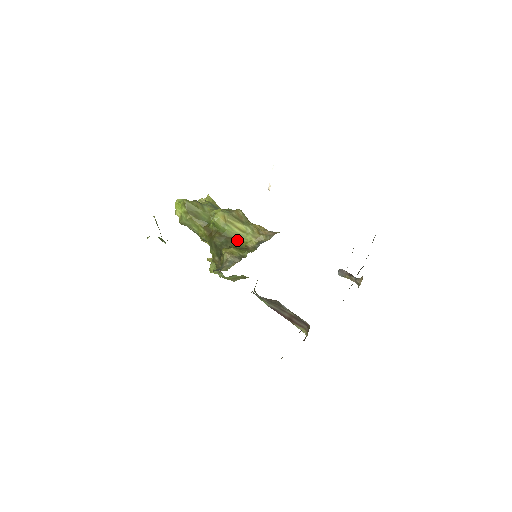
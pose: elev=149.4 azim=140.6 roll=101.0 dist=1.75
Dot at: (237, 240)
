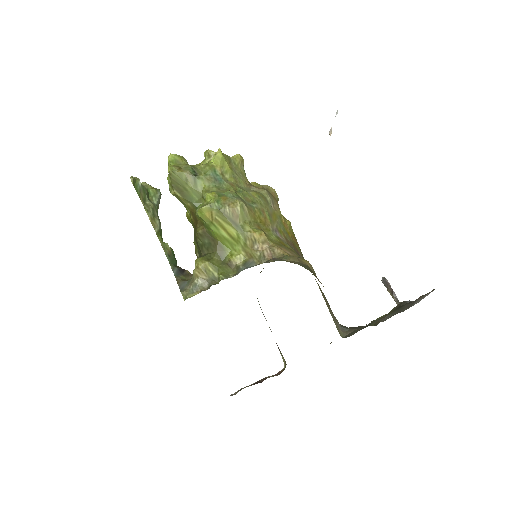
Dot at: (222, 247)
